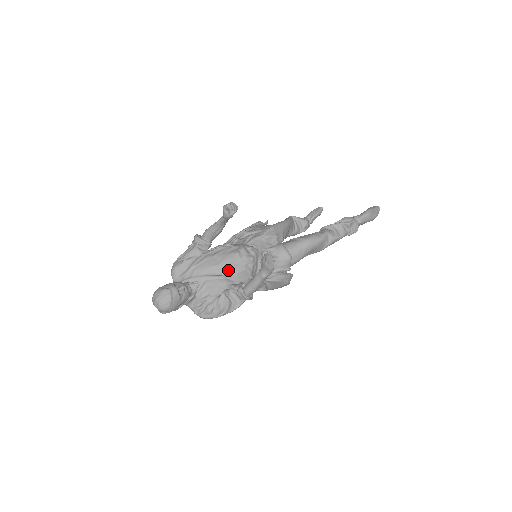
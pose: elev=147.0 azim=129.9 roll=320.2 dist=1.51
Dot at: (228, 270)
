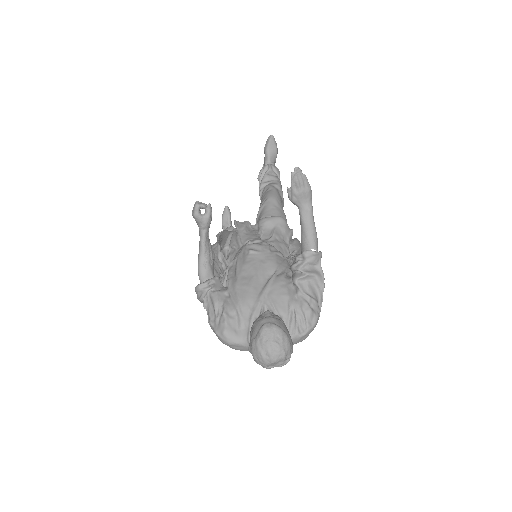
Dot at: (267, 269)
